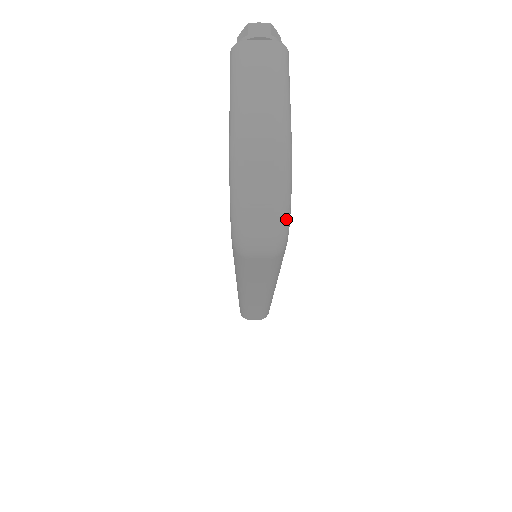
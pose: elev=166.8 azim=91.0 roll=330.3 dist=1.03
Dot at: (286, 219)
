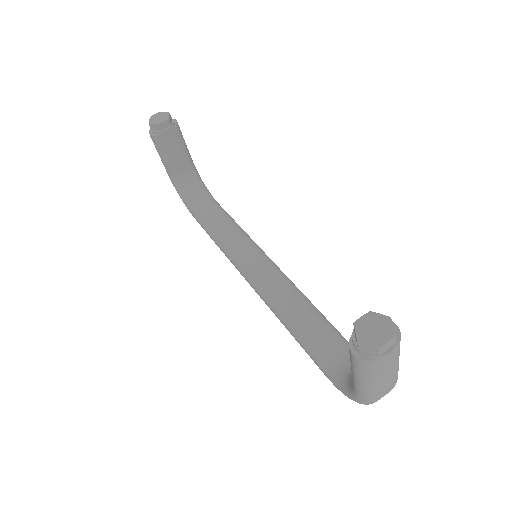
Dot at: occluded
